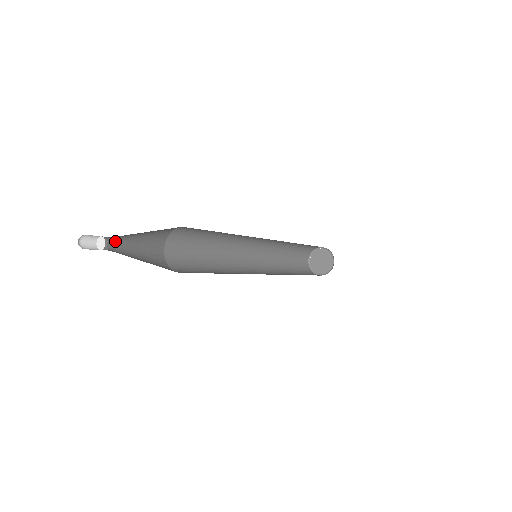
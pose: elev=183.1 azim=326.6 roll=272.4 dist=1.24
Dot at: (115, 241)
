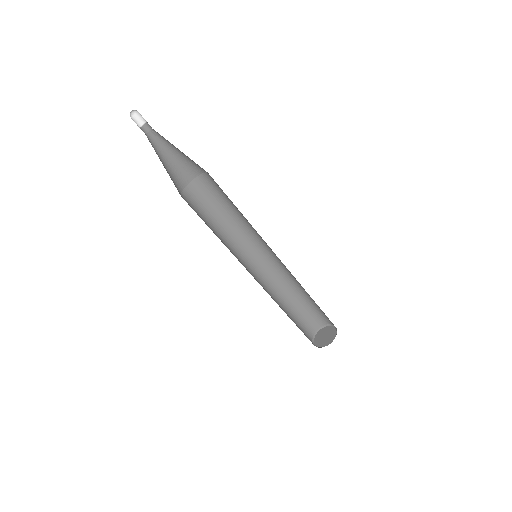
Dot at: (150, 142)
